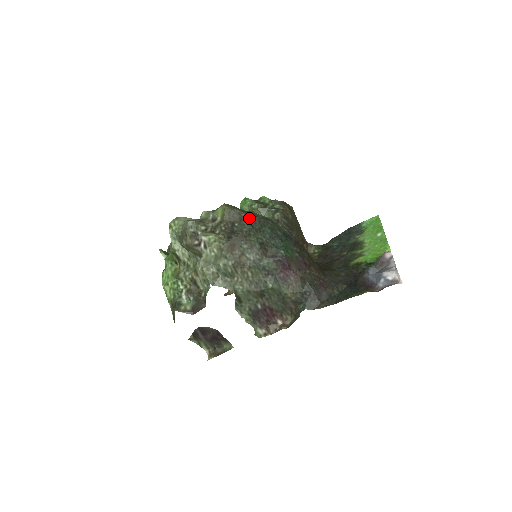
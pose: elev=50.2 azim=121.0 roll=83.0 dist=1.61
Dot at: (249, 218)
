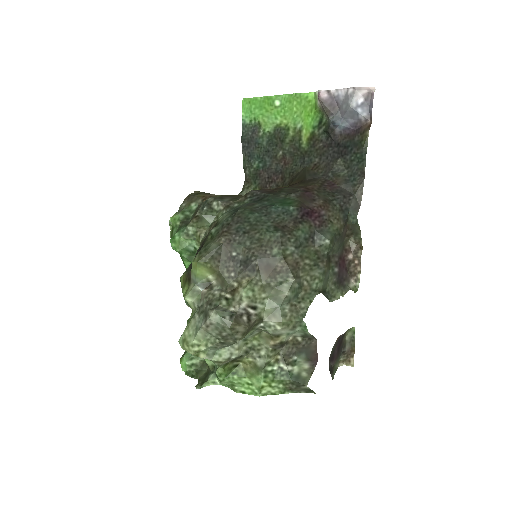
Dot at: (230, 233)
